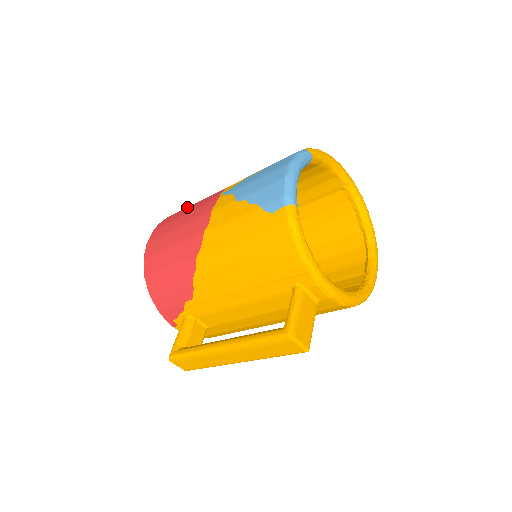
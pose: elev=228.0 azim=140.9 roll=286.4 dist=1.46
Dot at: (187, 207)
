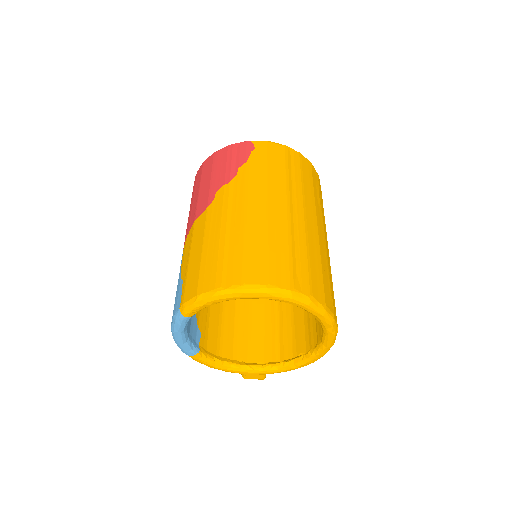
Dot at: (192, 197)
